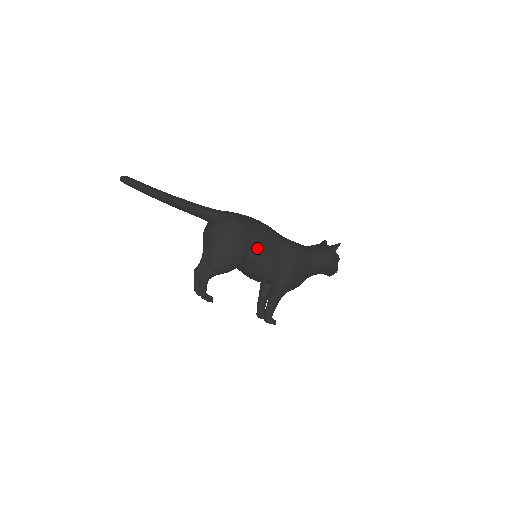
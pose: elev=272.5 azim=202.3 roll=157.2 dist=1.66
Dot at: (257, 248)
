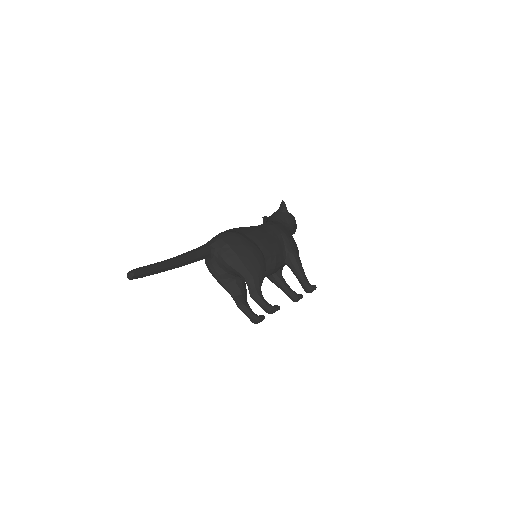
Dot at: (260, 241)
